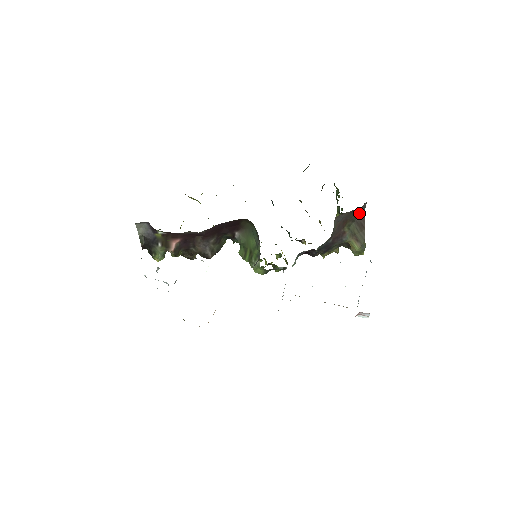
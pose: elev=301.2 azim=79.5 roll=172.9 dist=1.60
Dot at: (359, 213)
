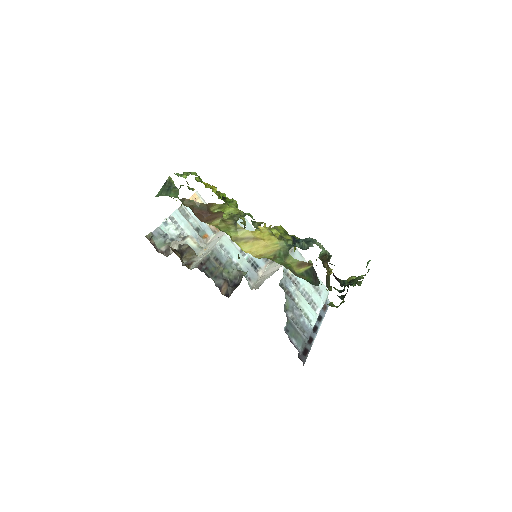
Dot at: occluded
